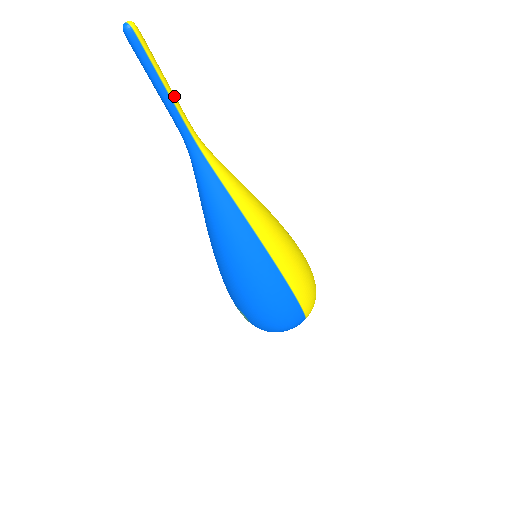
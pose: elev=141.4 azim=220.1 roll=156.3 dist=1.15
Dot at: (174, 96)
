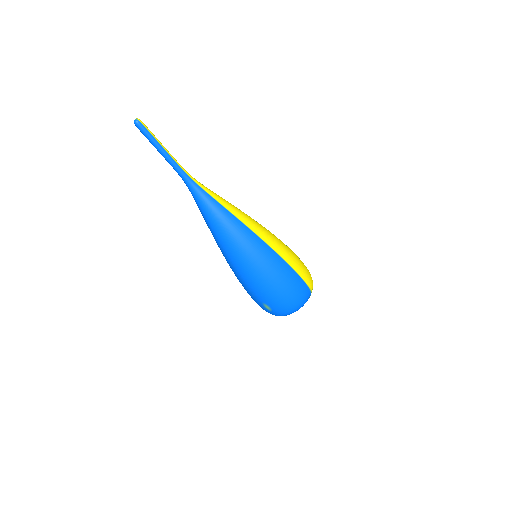
Dot at: occluded
